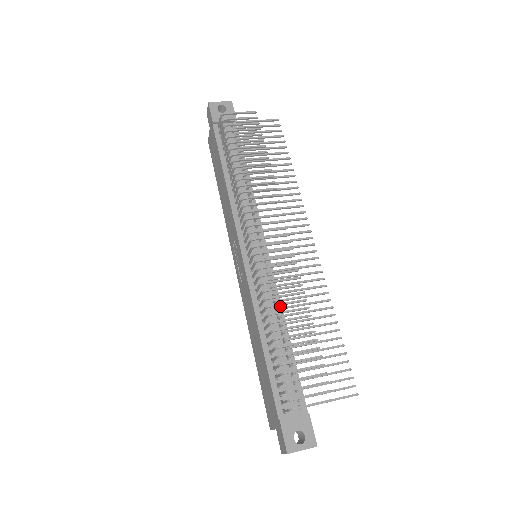
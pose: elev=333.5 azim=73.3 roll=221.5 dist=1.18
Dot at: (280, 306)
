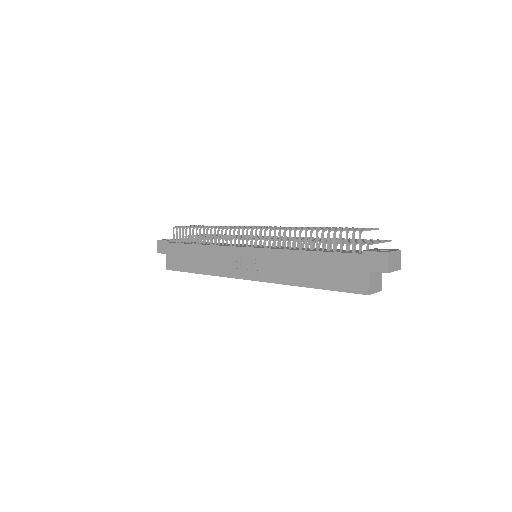
Dot at: (297, 247)
